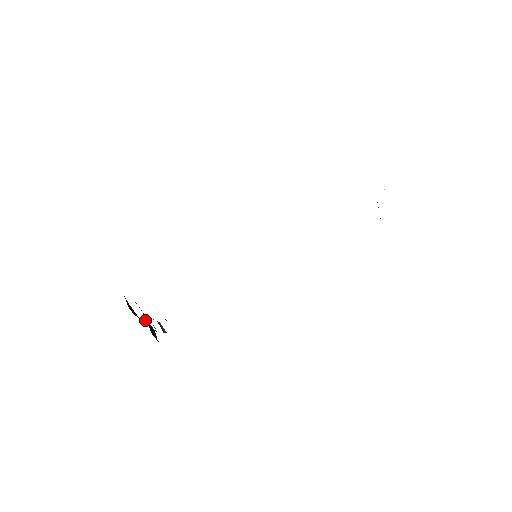
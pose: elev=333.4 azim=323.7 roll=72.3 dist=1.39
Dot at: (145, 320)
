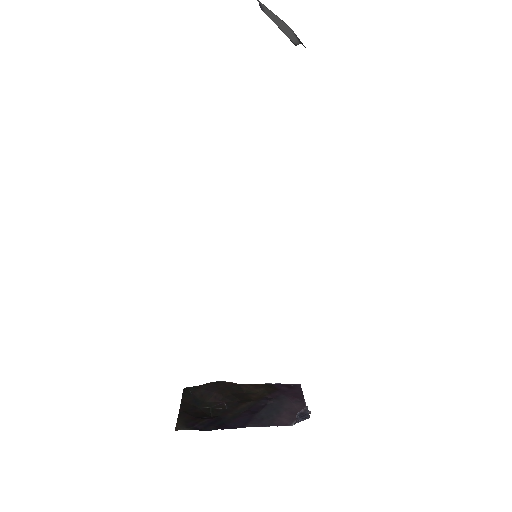
Dot at: (223, 395)
